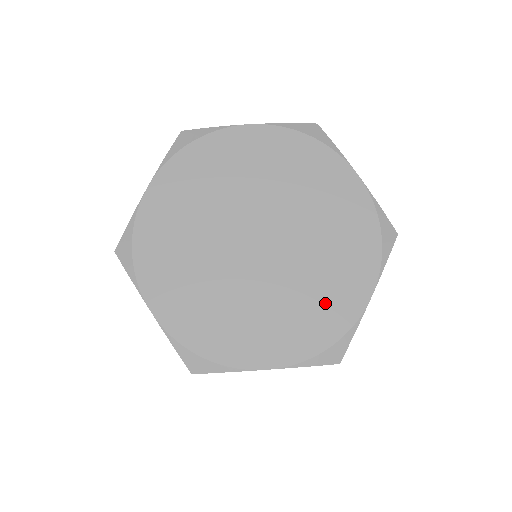
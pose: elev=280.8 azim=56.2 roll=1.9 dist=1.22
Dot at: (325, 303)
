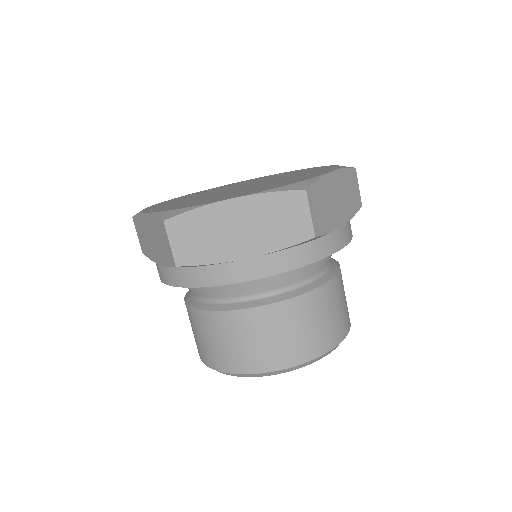
Dot at: (291, 180)
